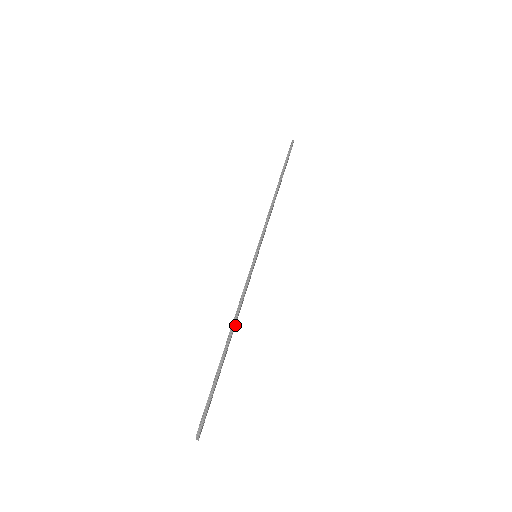
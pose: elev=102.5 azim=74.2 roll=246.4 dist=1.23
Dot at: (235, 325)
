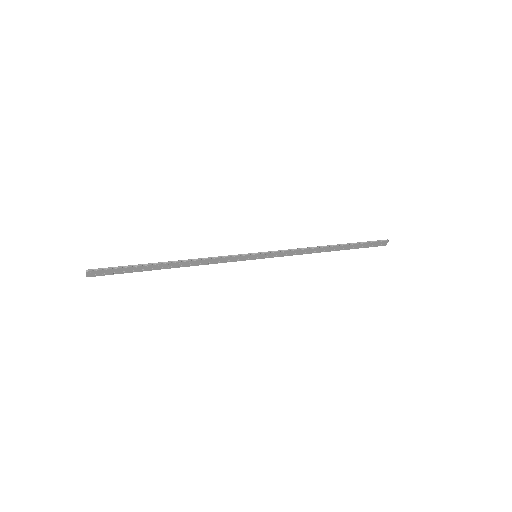
Dot at: (188, 266)
